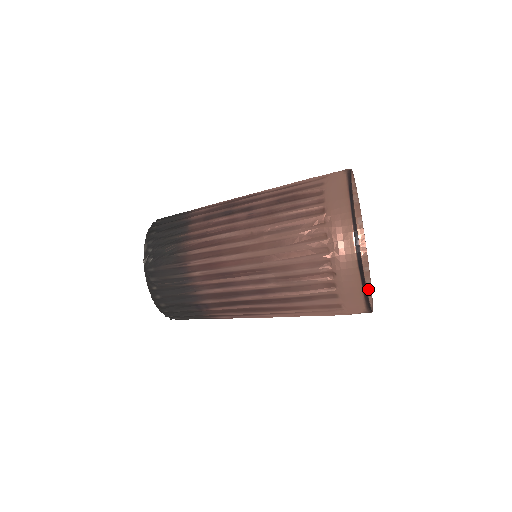
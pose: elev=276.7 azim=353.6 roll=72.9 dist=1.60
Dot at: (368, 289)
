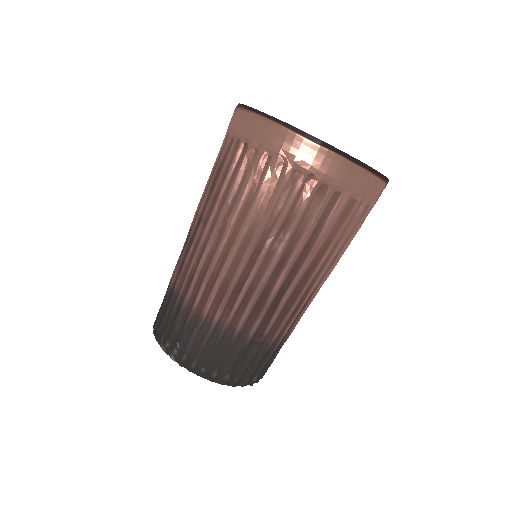
Dot at: occluded
